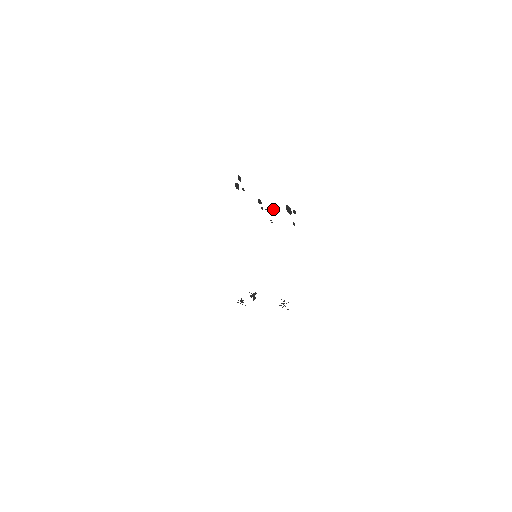
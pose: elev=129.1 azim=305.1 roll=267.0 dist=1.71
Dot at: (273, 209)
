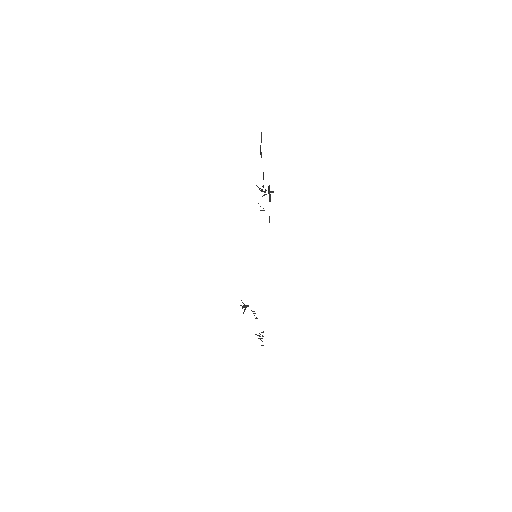
Dot at: (270, 191)
